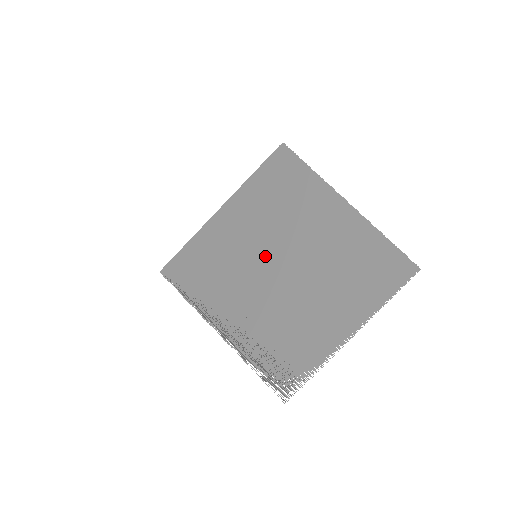
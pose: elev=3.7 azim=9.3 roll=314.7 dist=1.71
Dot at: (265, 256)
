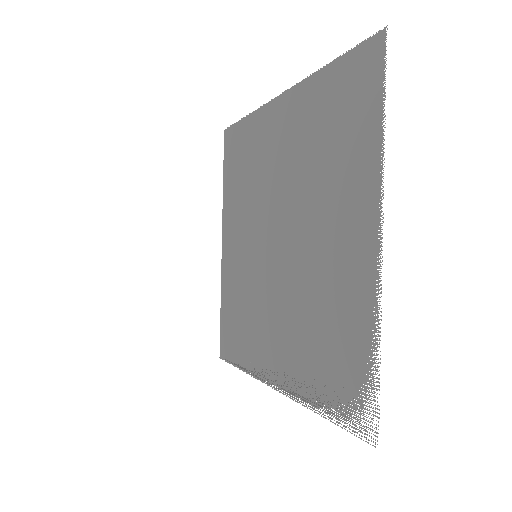
Dot at: (260, 247)
